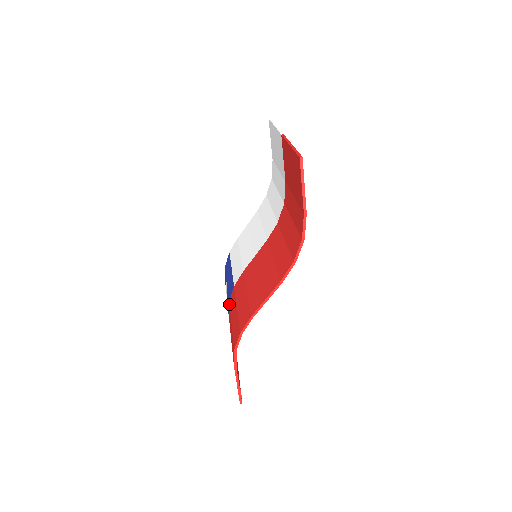
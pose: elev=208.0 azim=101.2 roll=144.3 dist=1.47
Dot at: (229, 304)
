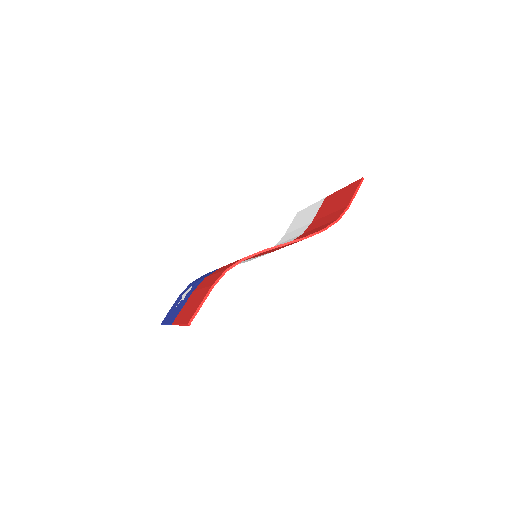
Dot at: (207, 276)
